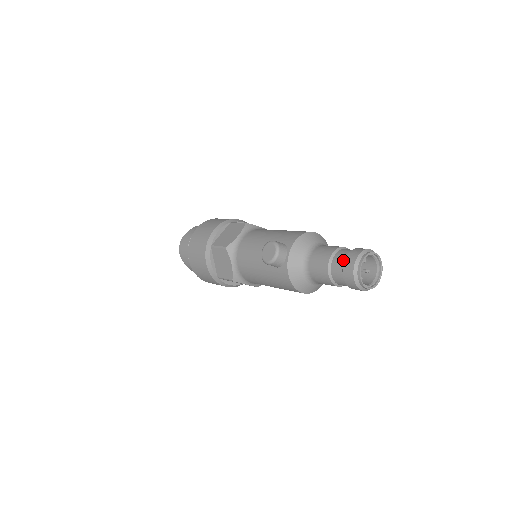
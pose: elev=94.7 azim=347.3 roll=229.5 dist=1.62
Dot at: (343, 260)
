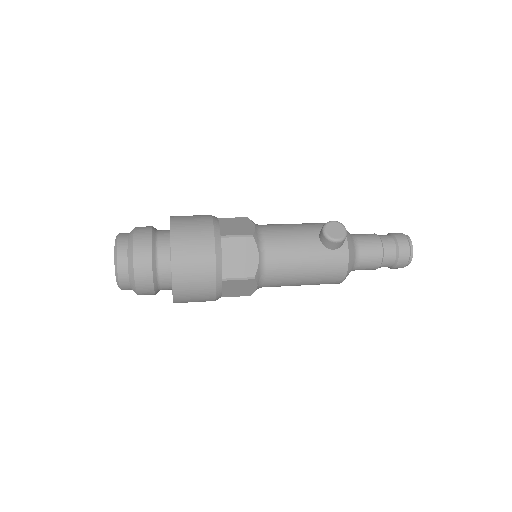
Dot at: (393, 239)
